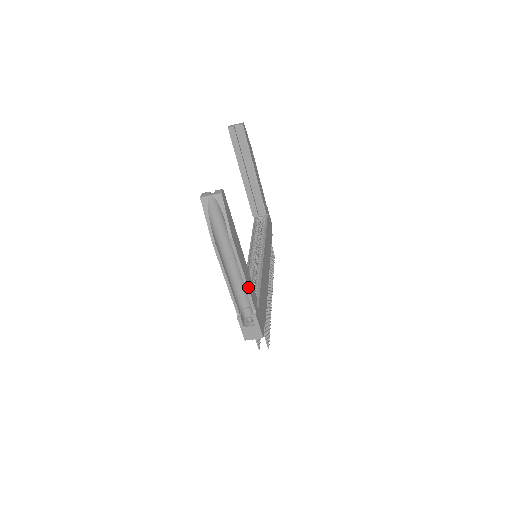
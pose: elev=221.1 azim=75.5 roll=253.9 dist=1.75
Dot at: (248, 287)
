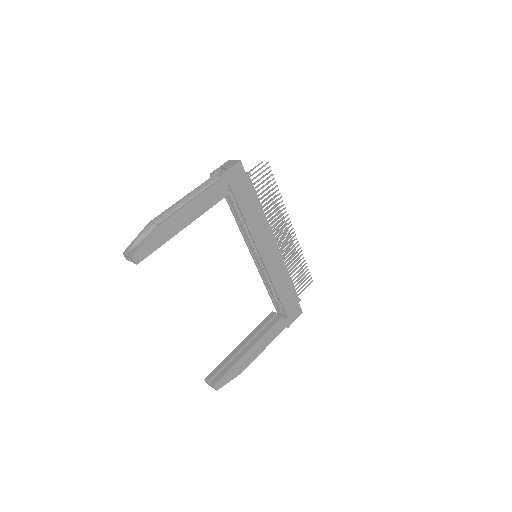
Dot at: (271, 341)
